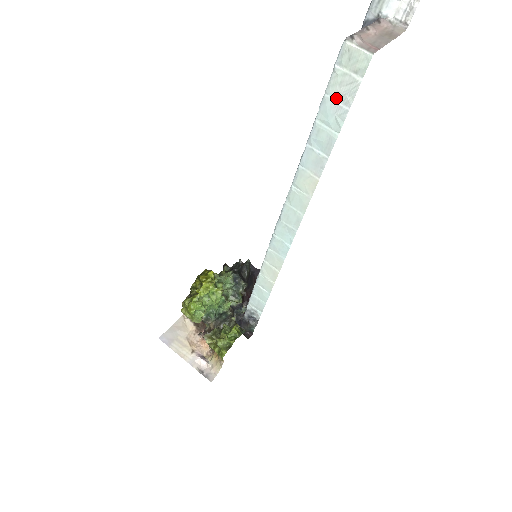
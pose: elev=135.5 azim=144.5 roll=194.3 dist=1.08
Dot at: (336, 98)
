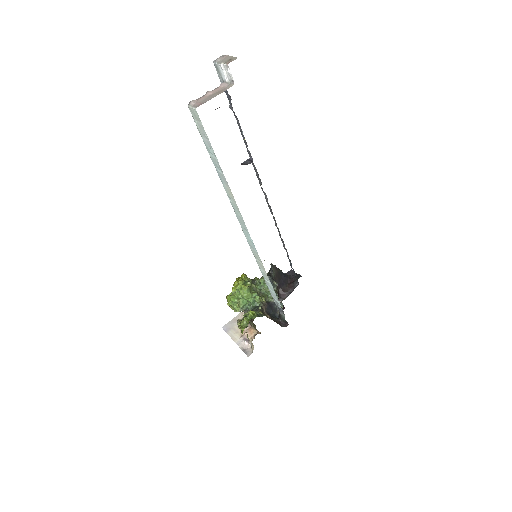
Dot at: (204, 137)
